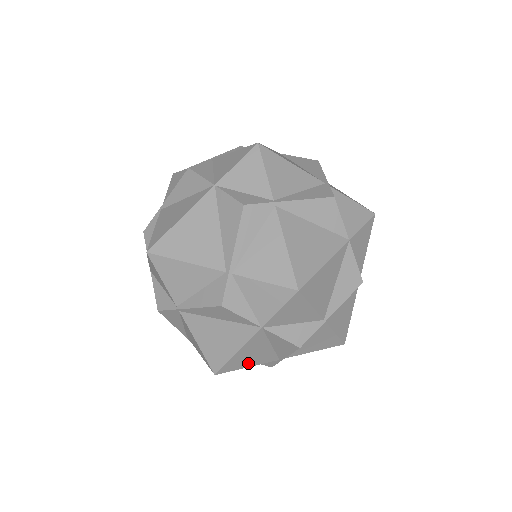
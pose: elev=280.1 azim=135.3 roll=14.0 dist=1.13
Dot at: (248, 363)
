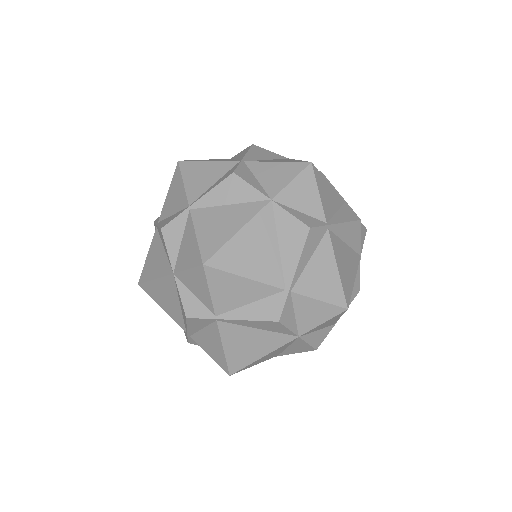
Dot at: occluded
